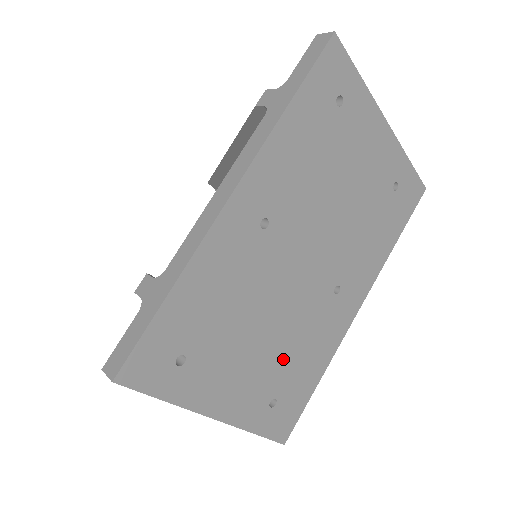
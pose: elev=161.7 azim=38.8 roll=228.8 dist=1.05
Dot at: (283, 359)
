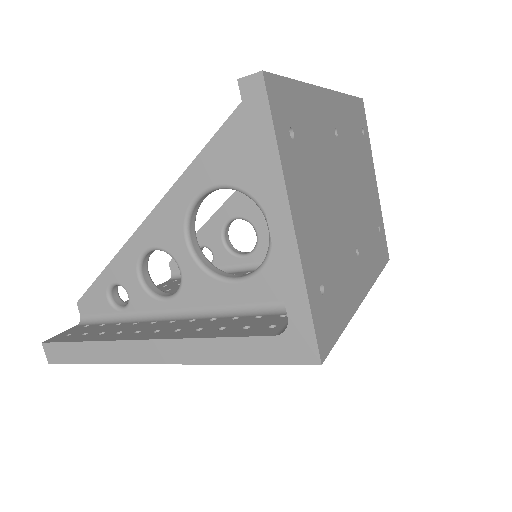
Dot at: (331, 254)
